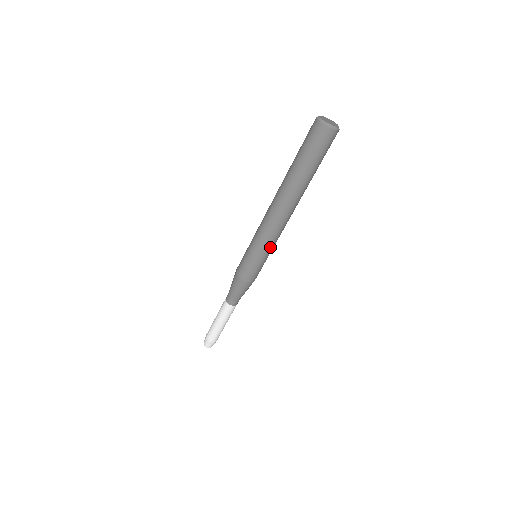
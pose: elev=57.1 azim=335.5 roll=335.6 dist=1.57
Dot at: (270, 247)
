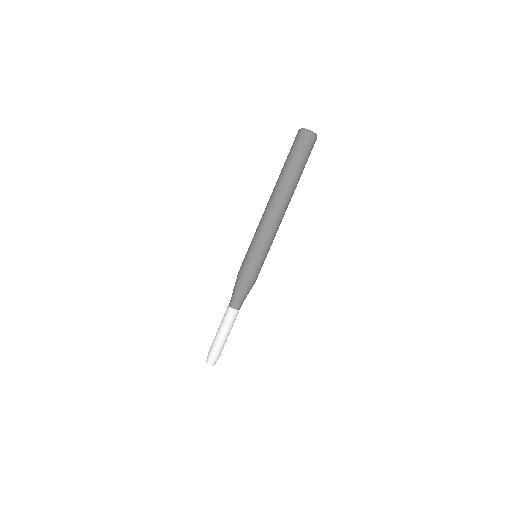
Dot at: (264, 240)
